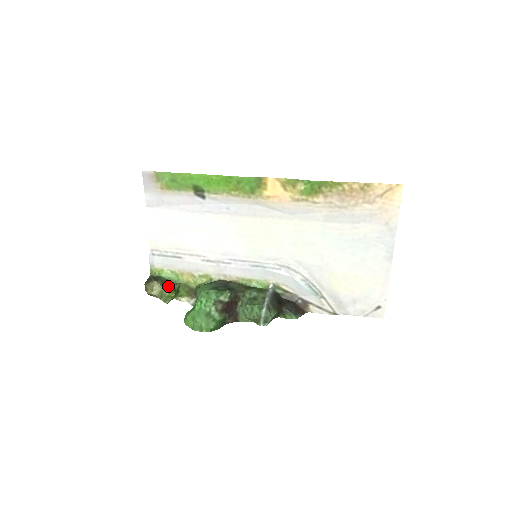
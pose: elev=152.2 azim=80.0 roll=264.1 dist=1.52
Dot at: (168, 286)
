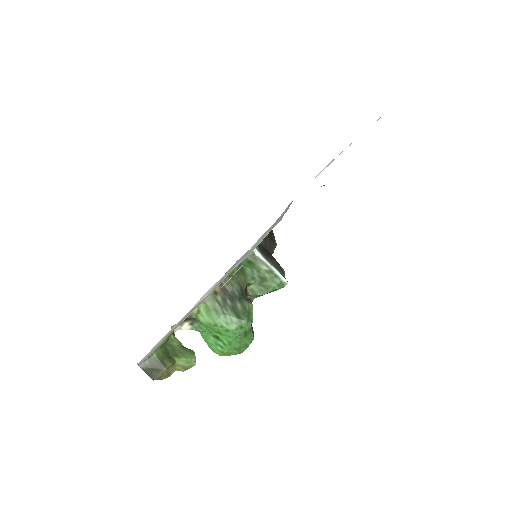
Dot at: (183, 357)
